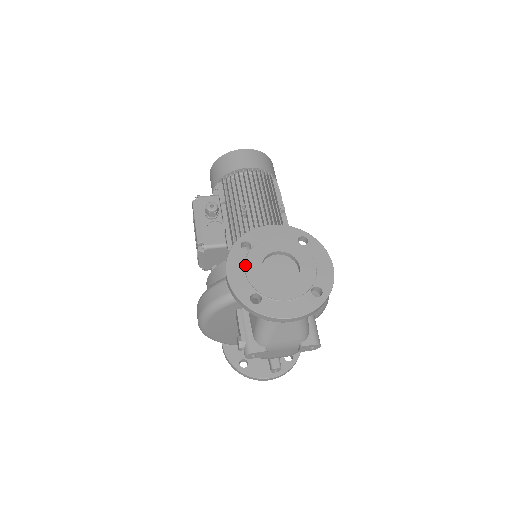
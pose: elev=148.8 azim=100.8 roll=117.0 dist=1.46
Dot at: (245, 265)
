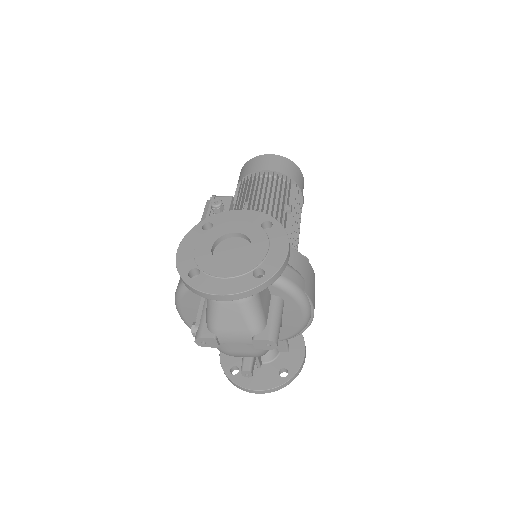
Dot at: (198, 242)
